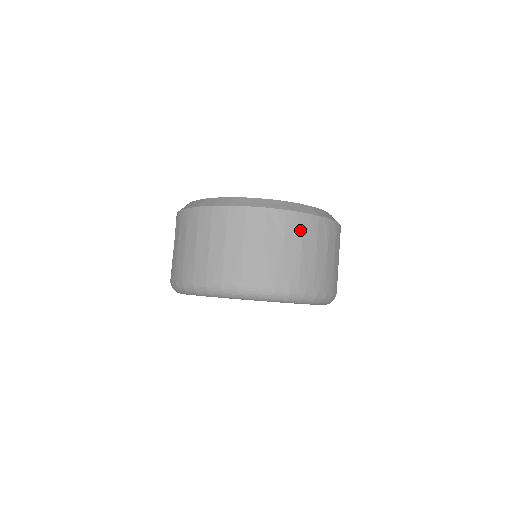
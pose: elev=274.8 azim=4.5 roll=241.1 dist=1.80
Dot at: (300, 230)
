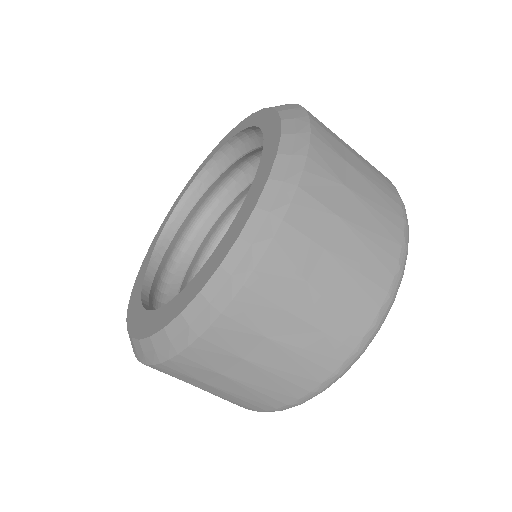
Dot at: (334, 155)
